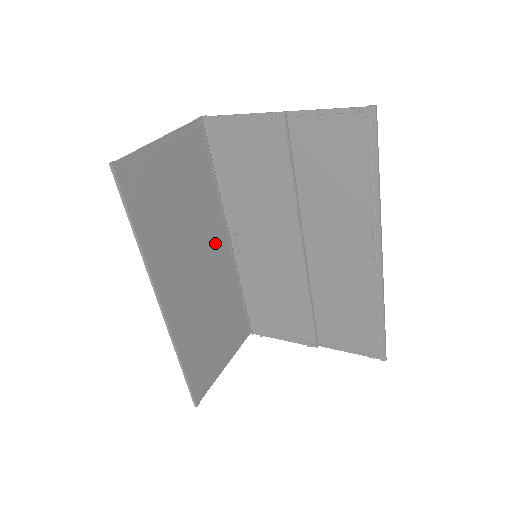
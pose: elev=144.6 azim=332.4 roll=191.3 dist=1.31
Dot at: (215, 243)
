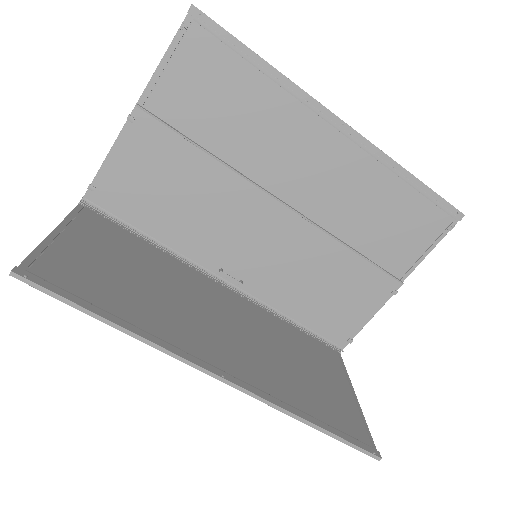
Dot at: (212, 294)
